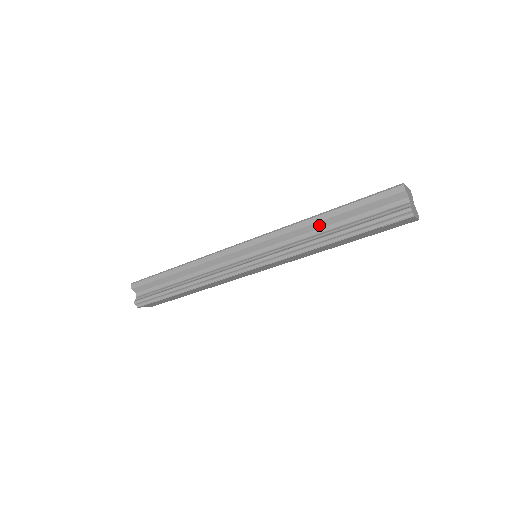
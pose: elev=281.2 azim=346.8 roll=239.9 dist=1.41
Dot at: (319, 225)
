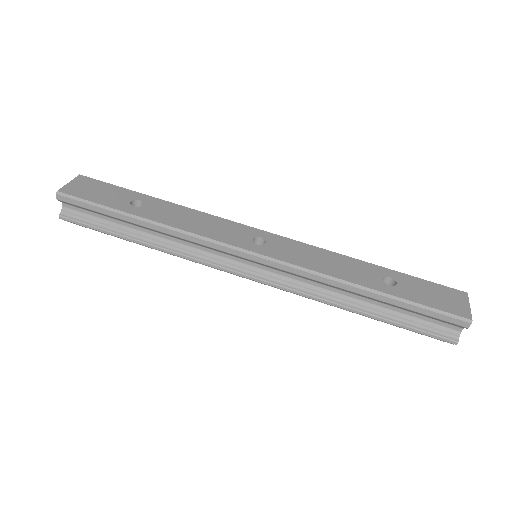
Dot at: (354, 293)
